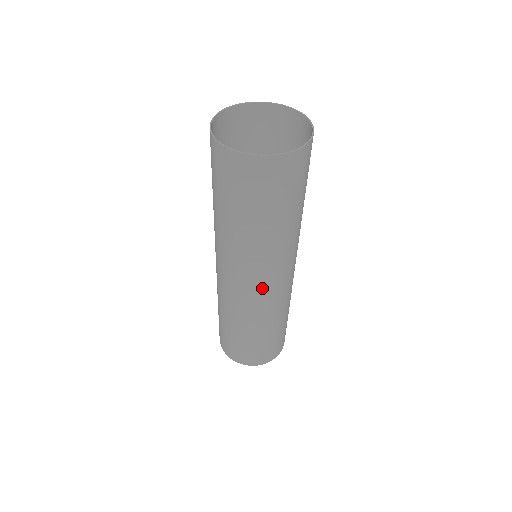
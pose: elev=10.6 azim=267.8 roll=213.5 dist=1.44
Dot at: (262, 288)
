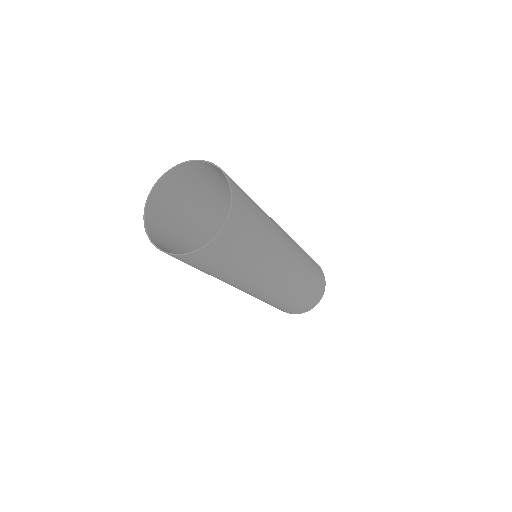
Dot at: (255, 293)
